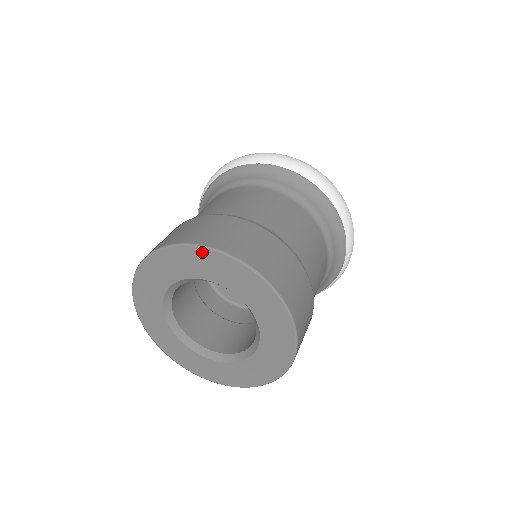
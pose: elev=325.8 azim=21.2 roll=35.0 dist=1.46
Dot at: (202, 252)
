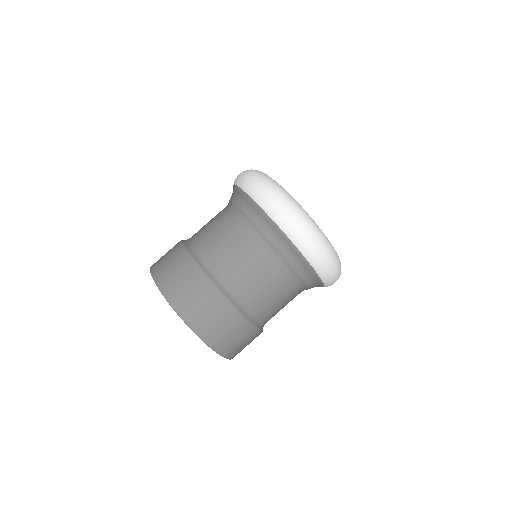
Dot at: occluded
